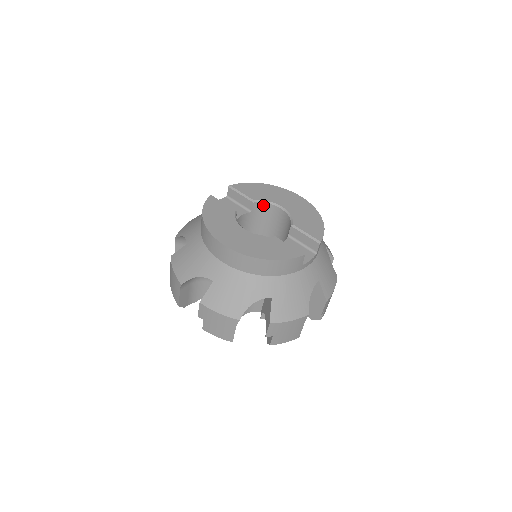
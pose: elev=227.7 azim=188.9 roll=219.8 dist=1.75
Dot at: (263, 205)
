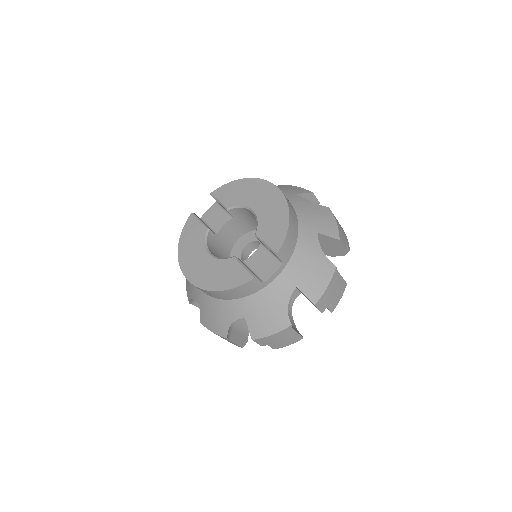
Dot at: (239, 209)
